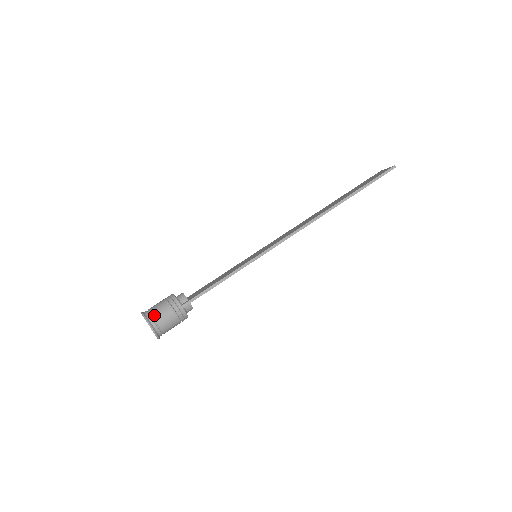
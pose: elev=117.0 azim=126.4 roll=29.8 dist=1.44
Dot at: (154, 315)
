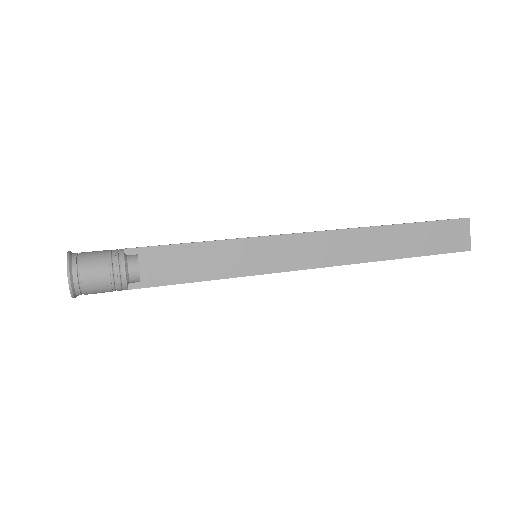
Dot at: occluded
